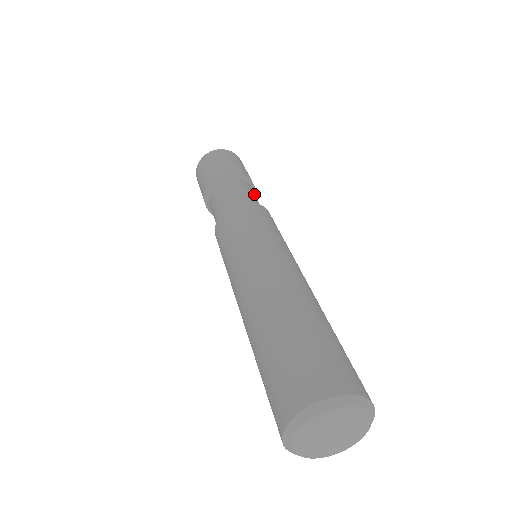
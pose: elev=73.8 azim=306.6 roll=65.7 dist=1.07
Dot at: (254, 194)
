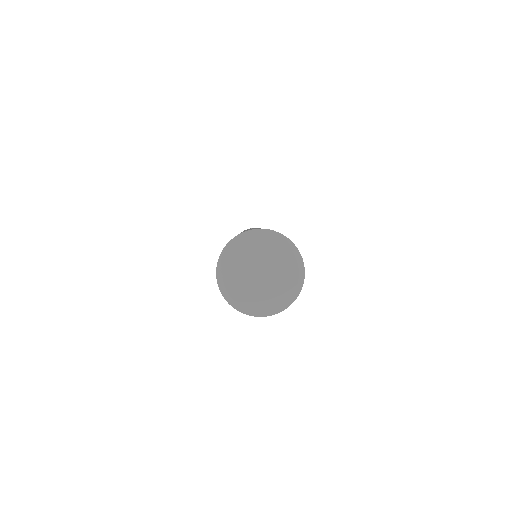
Dot at: occluded
